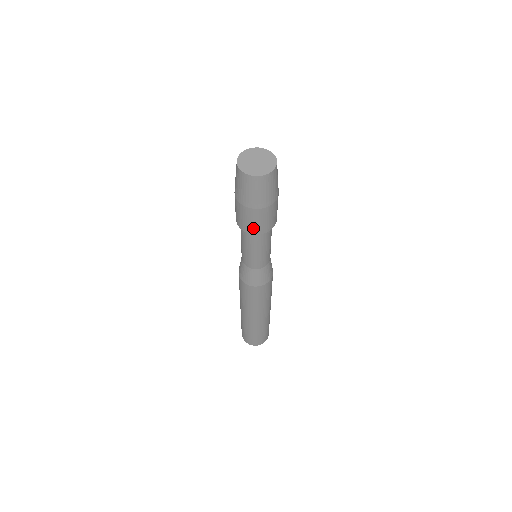
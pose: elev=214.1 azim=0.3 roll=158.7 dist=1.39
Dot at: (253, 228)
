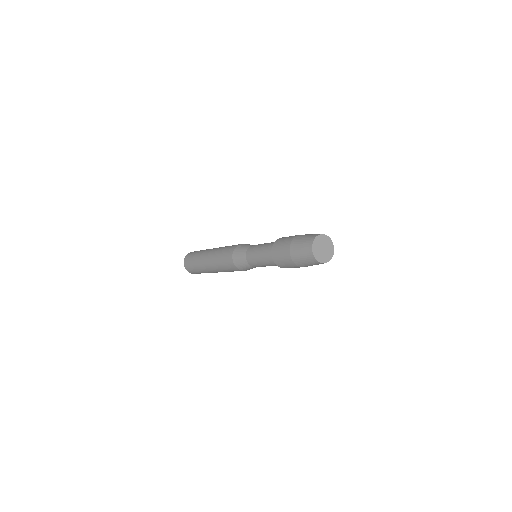
Dot at: (281, 265)
